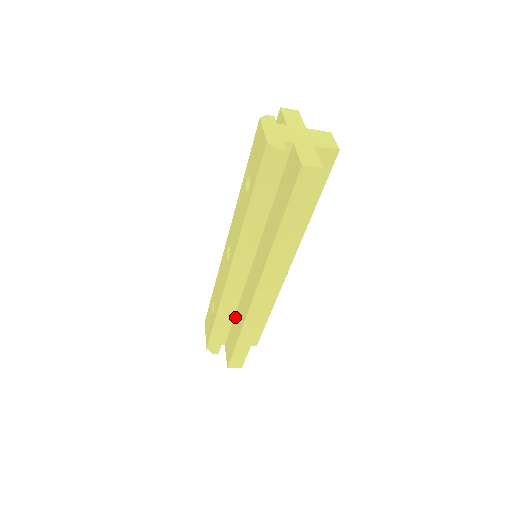
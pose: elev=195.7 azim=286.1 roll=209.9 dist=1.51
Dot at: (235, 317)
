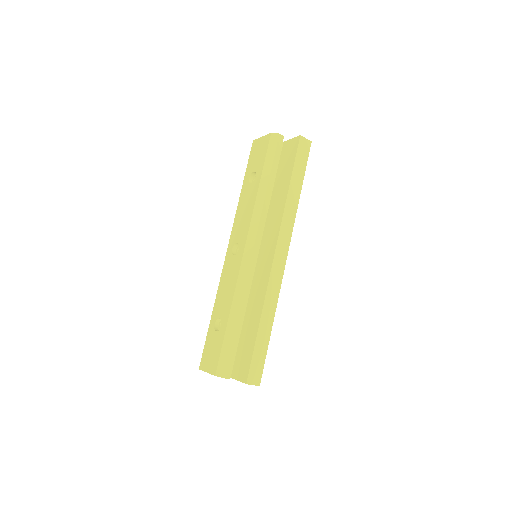
Dot at: (244, 323)
